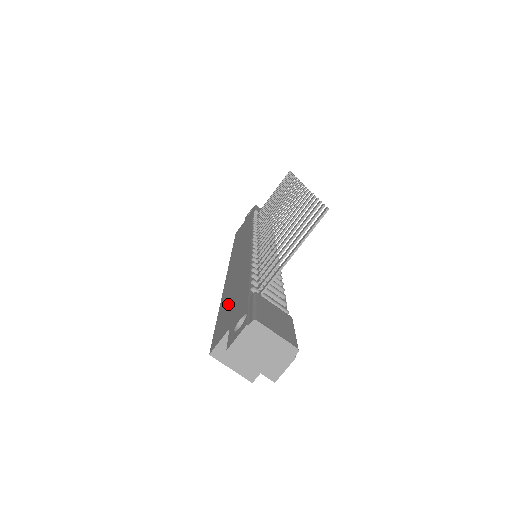
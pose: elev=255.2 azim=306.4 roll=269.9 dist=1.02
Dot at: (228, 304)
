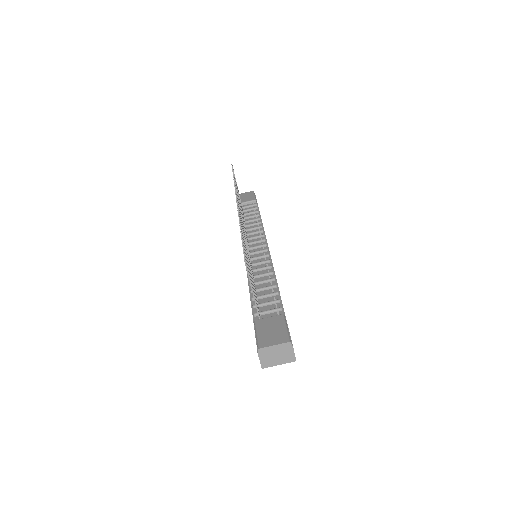
Dot at: occluded
